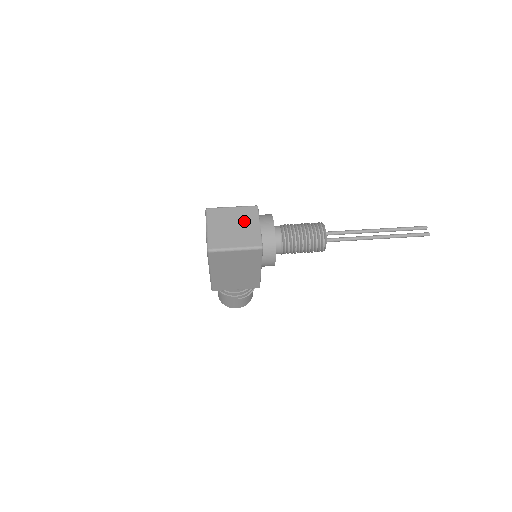
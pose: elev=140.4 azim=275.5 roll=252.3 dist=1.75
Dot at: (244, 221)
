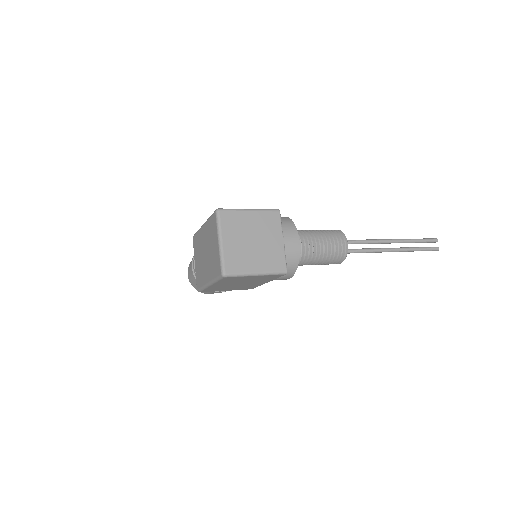
Dot at: (265, 233)
